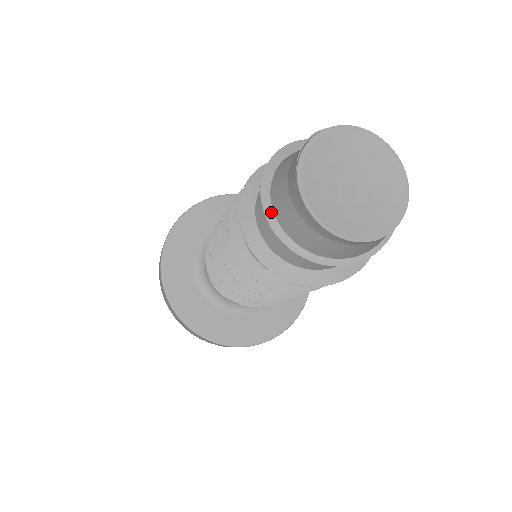
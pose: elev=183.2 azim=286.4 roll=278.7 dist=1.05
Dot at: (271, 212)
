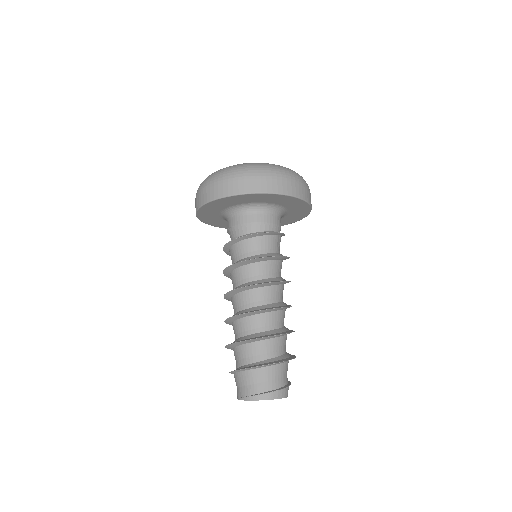
Dot at: occluded
